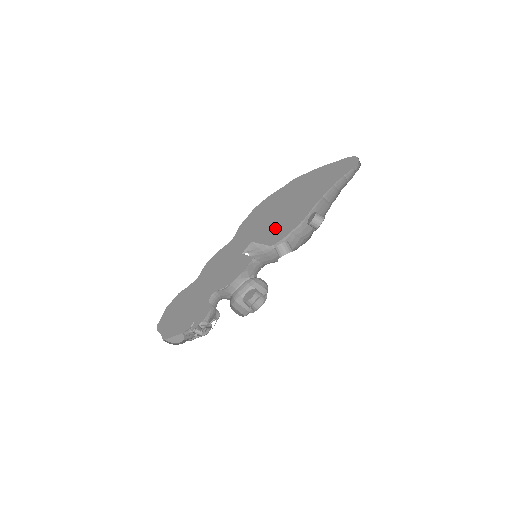
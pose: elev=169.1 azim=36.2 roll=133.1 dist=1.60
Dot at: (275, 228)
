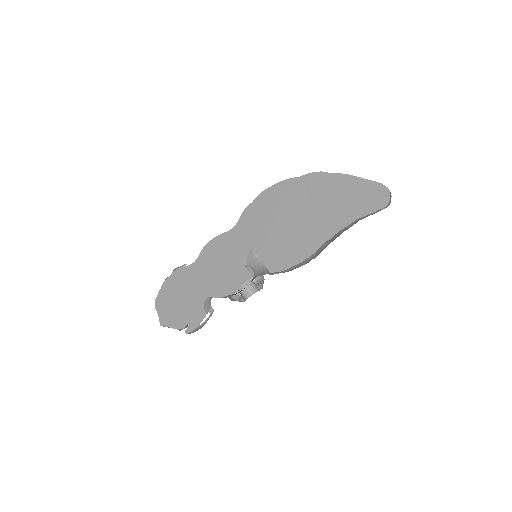
Dot at: (279, 247)
